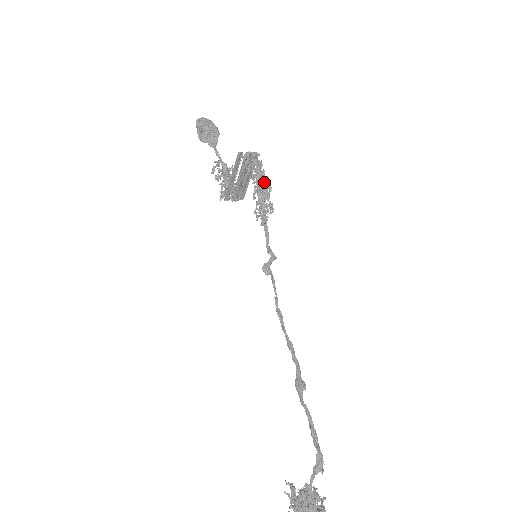
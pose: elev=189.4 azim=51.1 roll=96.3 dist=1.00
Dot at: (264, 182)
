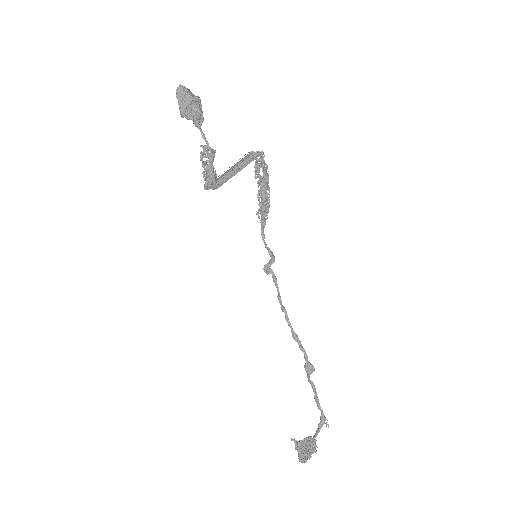
Dot at: (266, 183)
